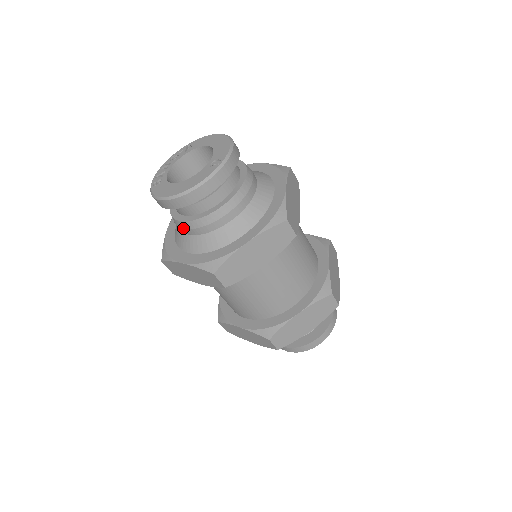
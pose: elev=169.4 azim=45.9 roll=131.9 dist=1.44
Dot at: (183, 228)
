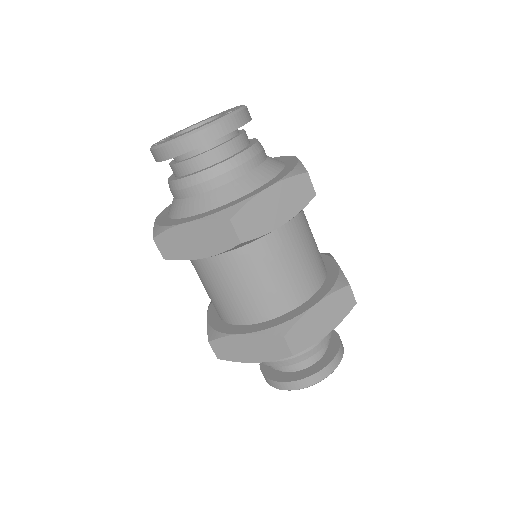
Dot at: (188, 187)
